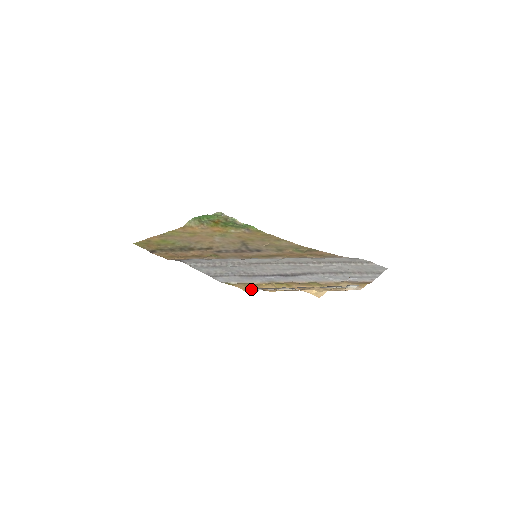
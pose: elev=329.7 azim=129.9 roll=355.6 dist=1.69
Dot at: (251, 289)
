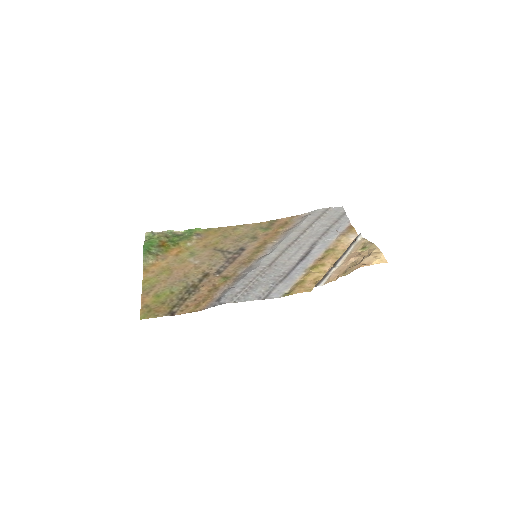
Dot at: (310, 287)
